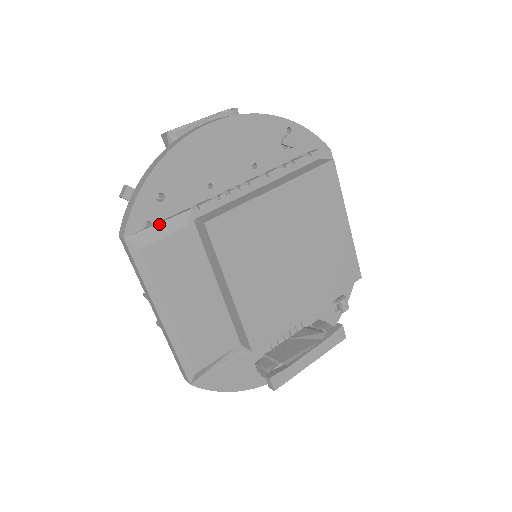
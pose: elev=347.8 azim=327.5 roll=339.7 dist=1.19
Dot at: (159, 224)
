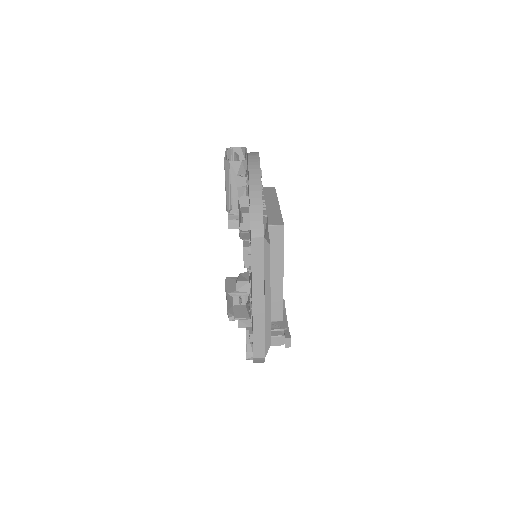
Dot at: (266, 227)
